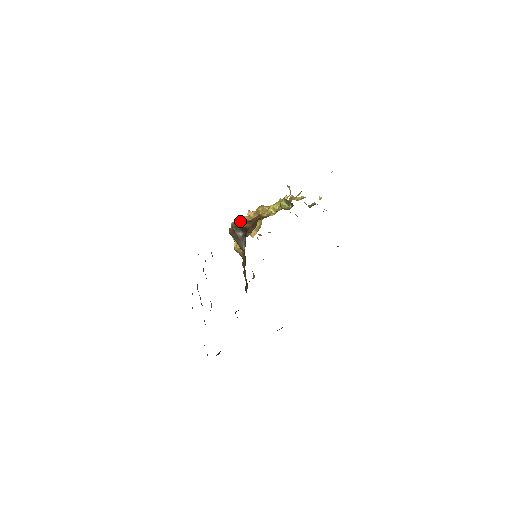
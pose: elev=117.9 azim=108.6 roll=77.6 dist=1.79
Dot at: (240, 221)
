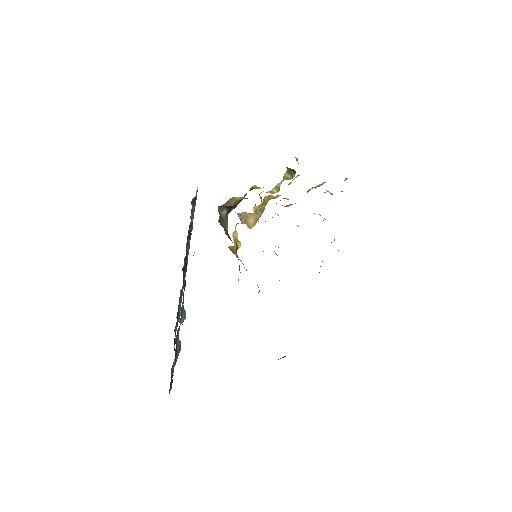
Dot at: (229, 201)
